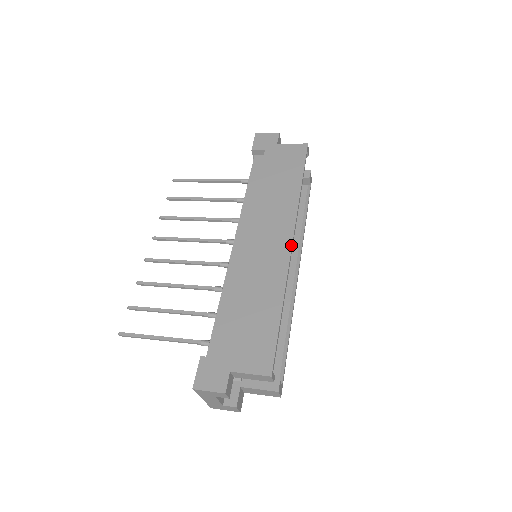
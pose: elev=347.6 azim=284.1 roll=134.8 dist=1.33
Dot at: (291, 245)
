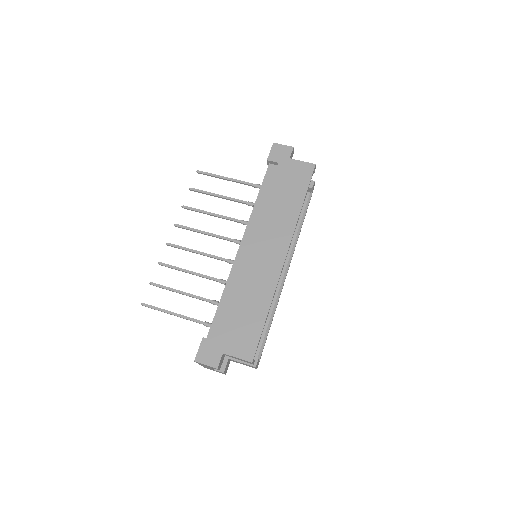
Dot at: (285, 259)
